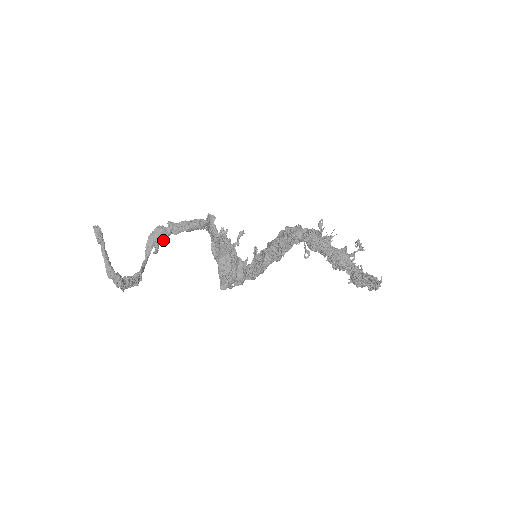
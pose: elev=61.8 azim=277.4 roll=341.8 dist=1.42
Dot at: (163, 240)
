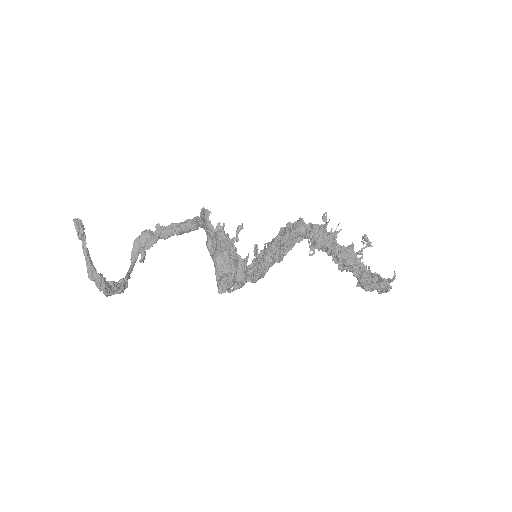
Dot at: (151, 245)
